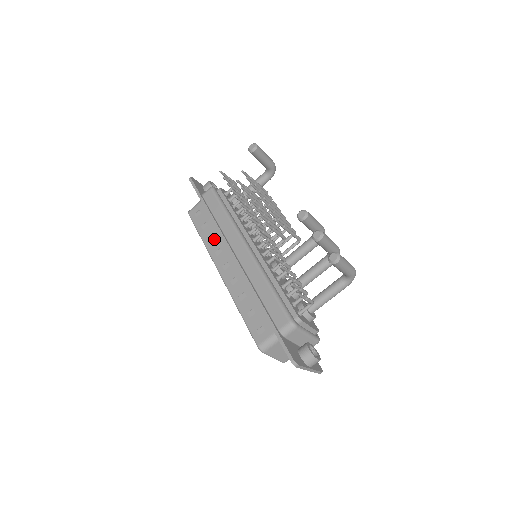
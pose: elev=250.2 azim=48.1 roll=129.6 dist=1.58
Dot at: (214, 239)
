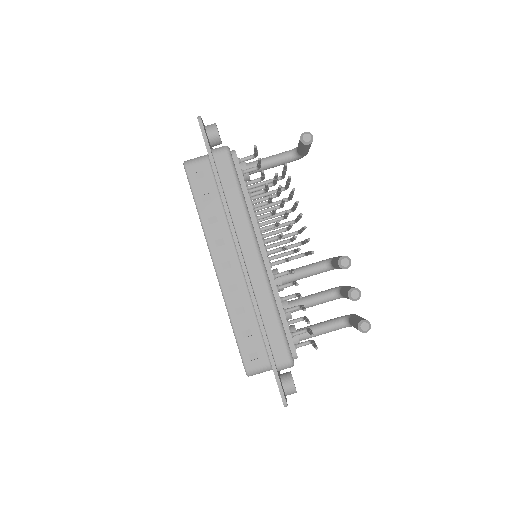
Dot at: (217, 223)
